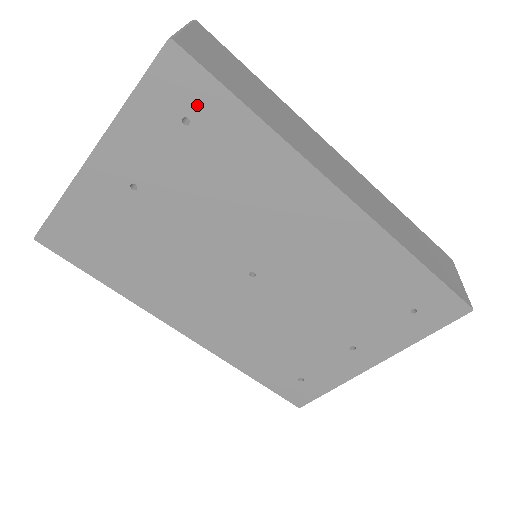
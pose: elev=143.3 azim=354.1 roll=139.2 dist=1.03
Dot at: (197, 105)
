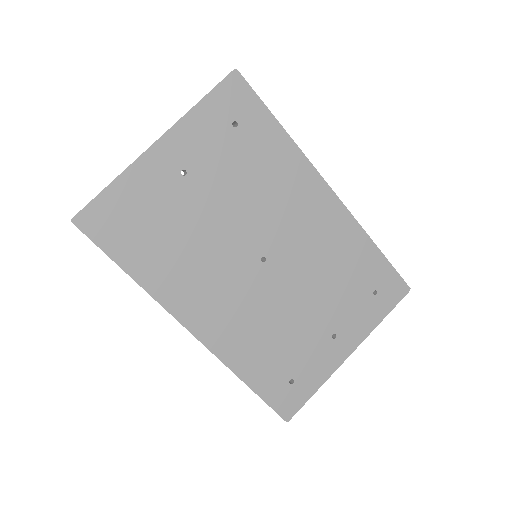
Dot at: (245, 114)
